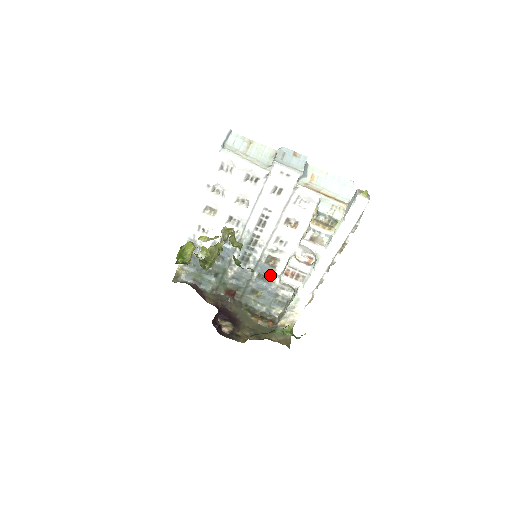
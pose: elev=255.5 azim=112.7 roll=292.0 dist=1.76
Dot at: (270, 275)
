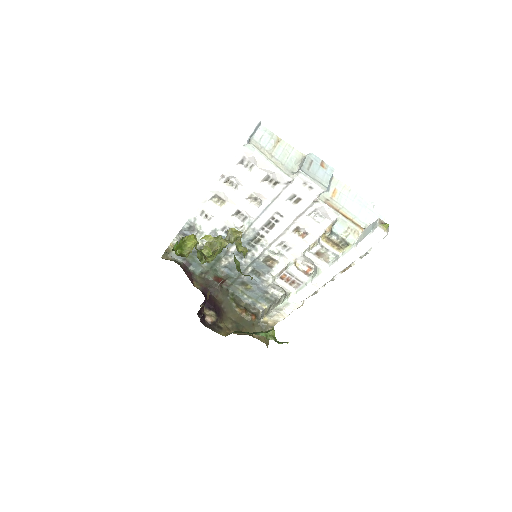
Dot at: (264, 273)
